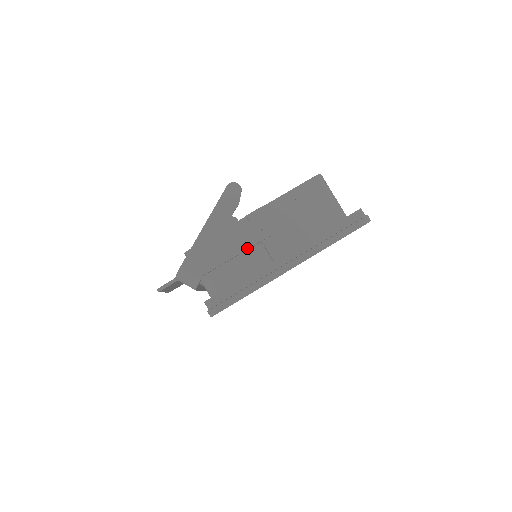
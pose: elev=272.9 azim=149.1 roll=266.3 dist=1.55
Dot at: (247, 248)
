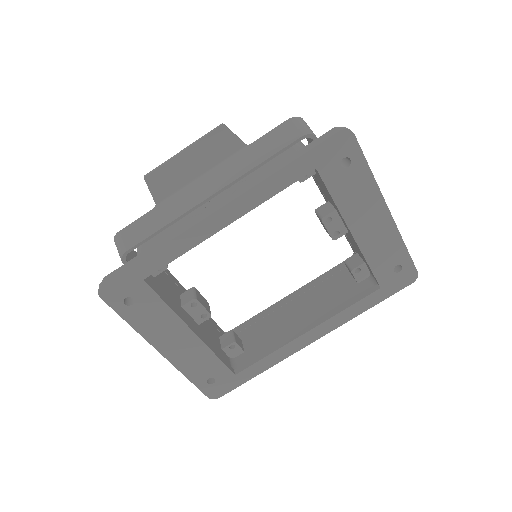
Dot at: occluded
